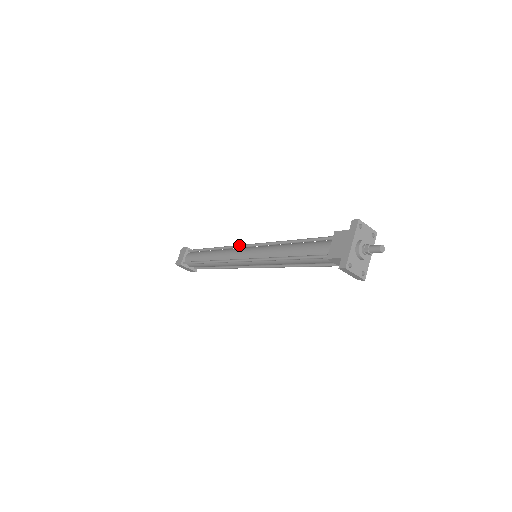
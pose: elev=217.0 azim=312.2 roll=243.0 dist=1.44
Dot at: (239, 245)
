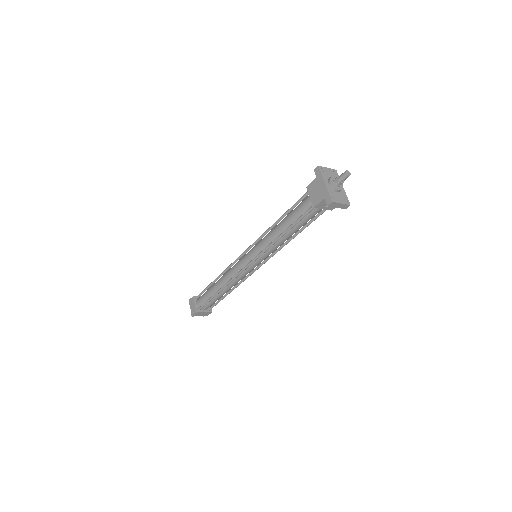
Dot at: (237, 258)
